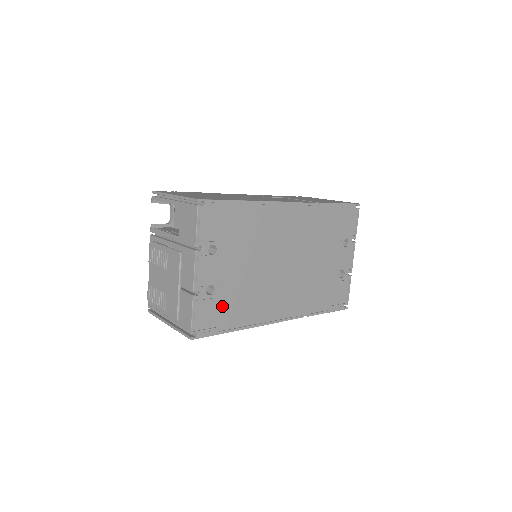
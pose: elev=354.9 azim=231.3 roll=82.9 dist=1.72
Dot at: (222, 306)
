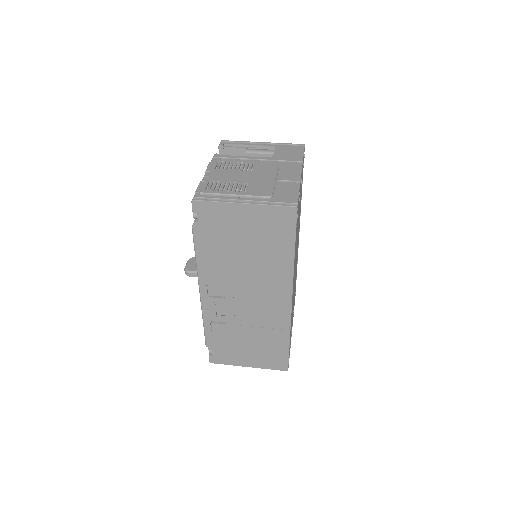
Dot at: (297, 221)
